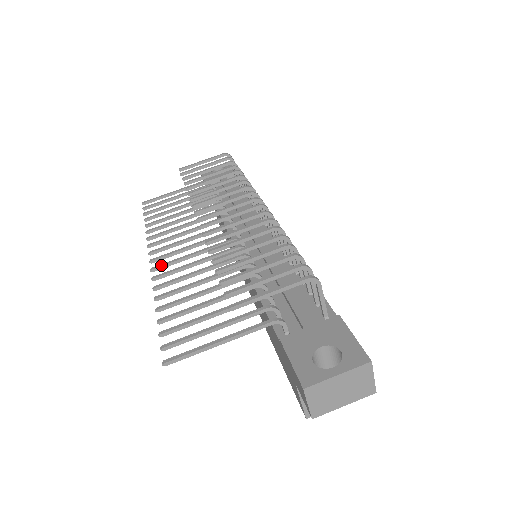
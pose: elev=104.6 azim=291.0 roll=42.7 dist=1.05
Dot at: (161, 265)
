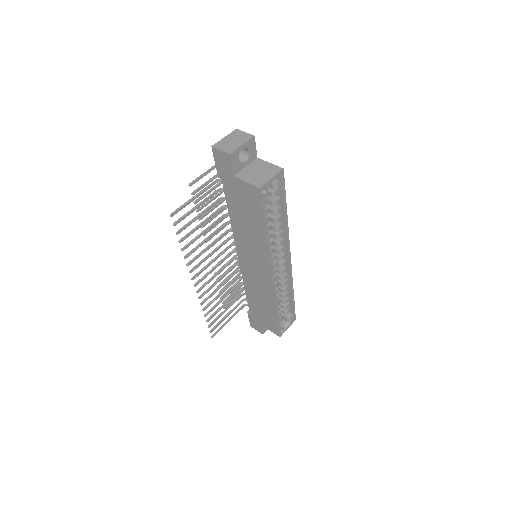
Dot at: (196, 274)
